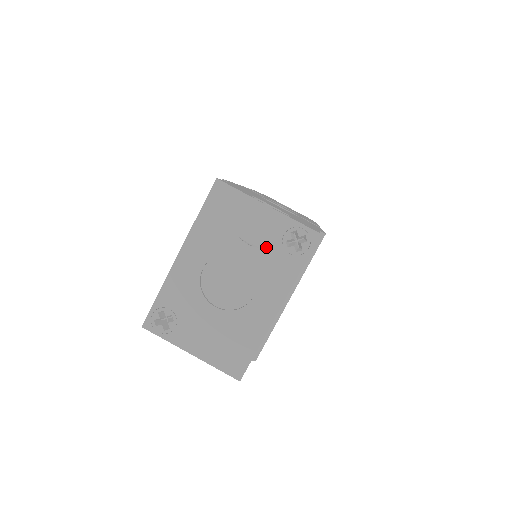
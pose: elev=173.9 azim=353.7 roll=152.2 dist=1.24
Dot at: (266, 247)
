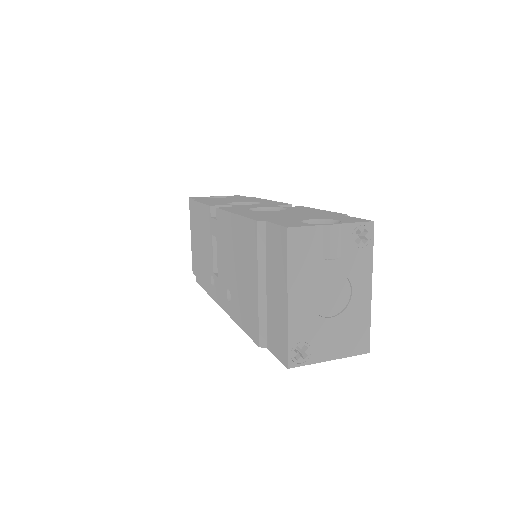
Dot at: (344, 254)
